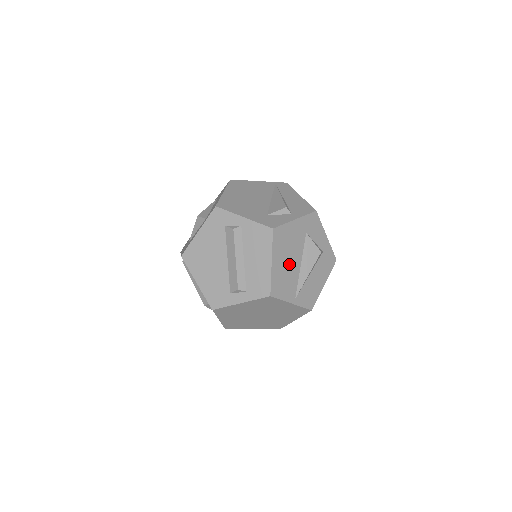
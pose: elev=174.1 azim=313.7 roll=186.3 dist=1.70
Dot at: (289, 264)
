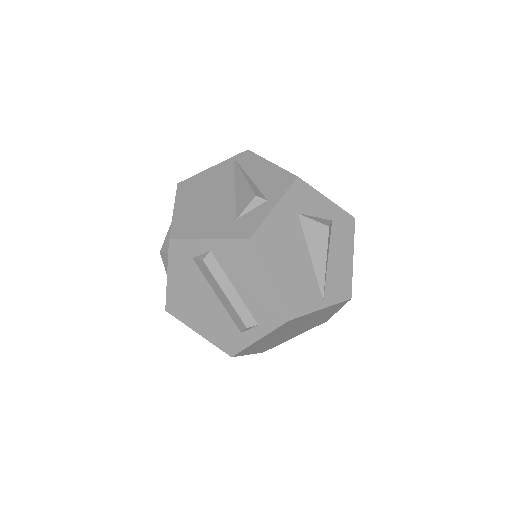
Dot at: (294, 266)
